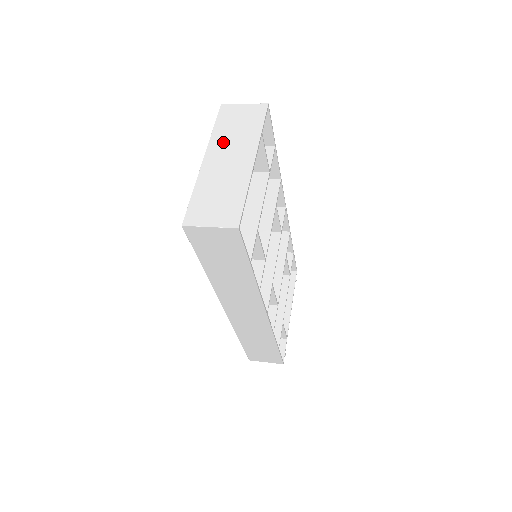
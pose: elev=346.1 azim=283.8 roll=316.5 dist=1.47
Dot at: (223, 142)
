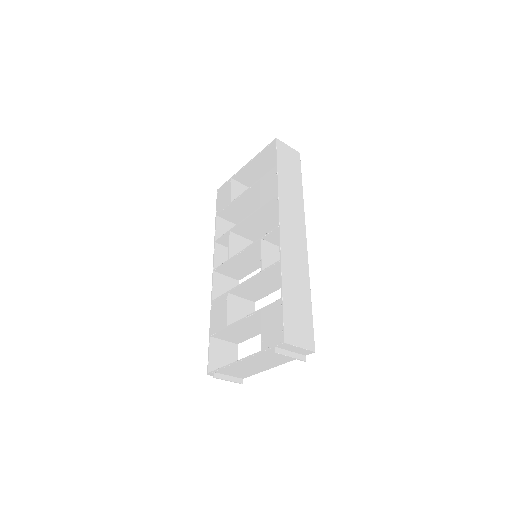
Dot at: (243, 177)
